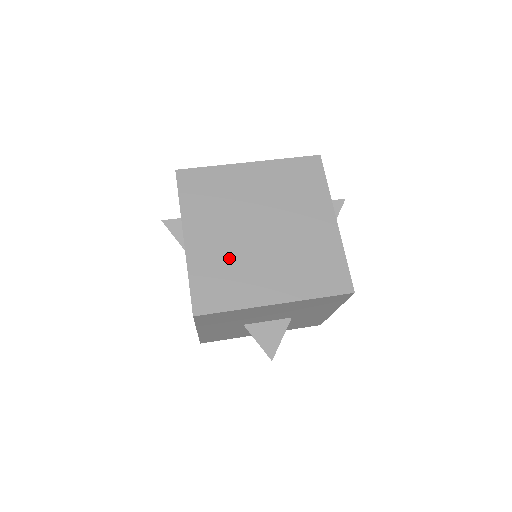
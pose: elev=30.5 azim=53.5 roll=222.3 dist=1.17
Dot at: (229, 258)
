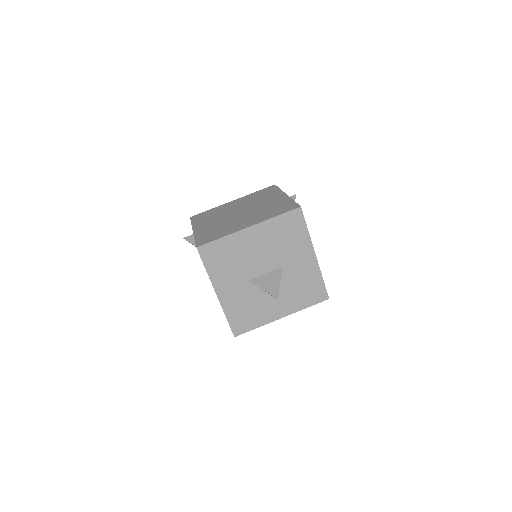
Dot at: (220, 226)
